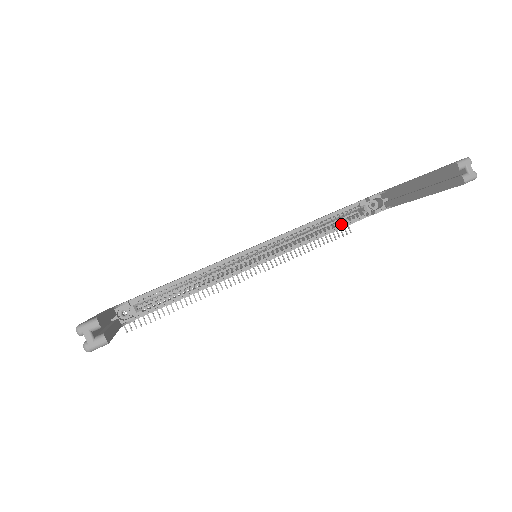
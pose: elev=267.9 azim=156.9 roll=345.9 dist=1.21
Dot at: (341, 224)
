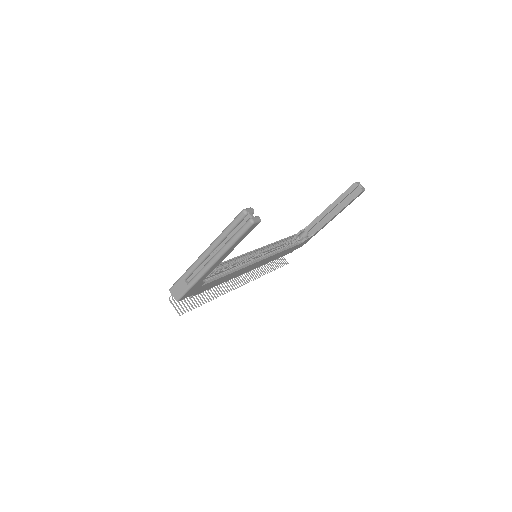
Dot at: (290, 246)
